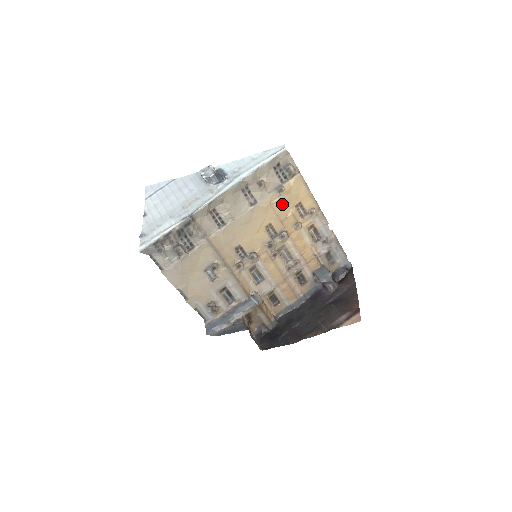
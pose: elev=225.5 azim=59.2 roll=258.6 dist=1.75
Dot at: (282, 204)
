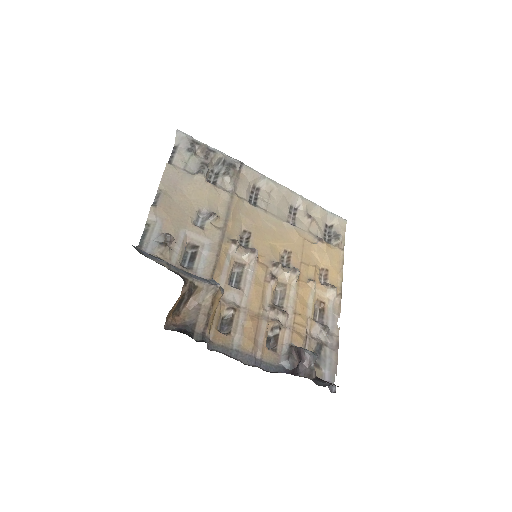
Dot at: (313, 251)
